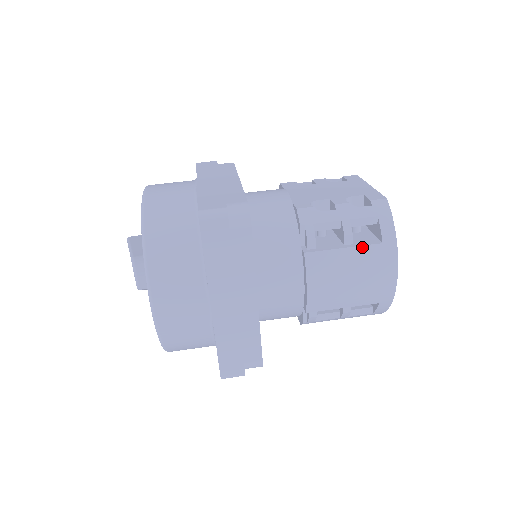
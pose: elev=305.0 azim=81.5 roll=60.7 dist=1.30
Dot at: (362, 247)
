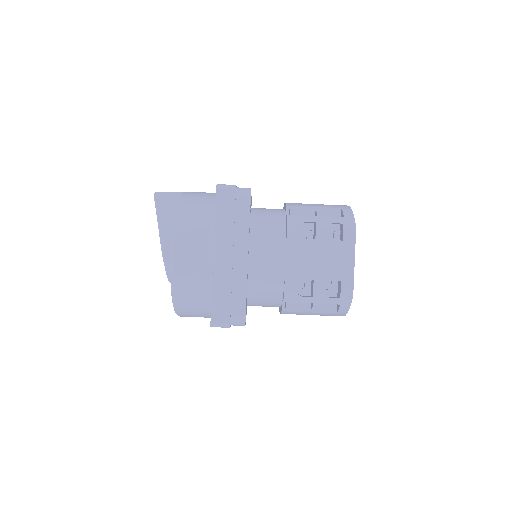
Dot at: (322, 313)
